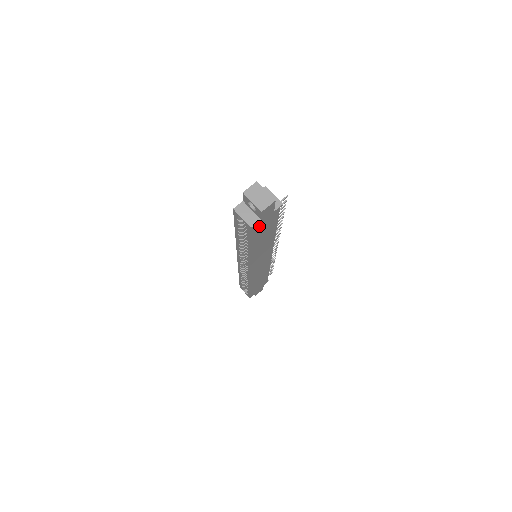
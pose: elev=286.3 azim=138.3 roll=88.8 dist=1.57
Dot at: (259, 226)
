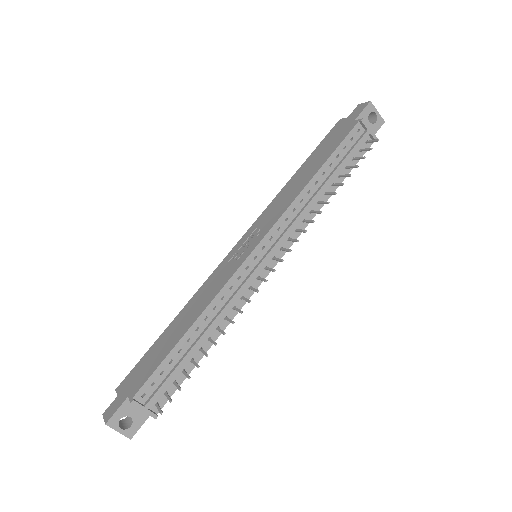
Dot at: occluded
